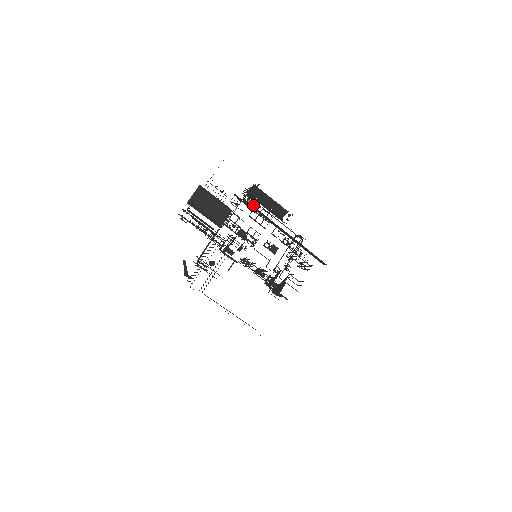
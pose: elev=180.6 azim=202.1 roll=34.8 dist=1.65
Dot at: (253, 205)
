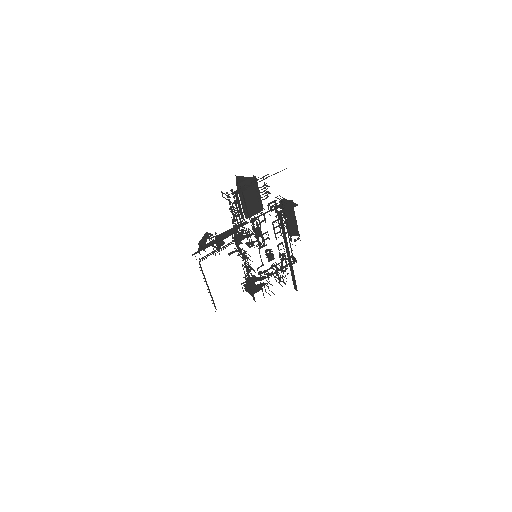
Dot at: occluded
